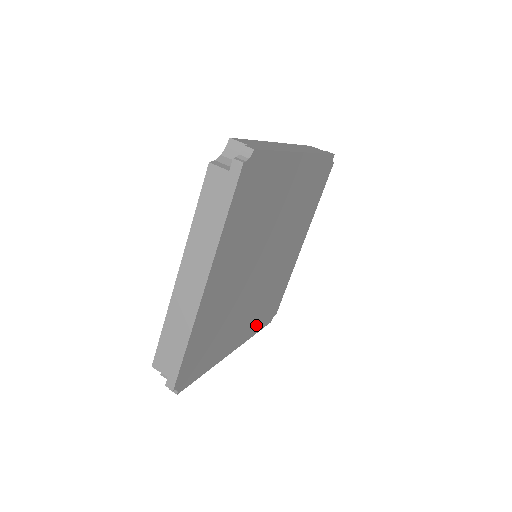
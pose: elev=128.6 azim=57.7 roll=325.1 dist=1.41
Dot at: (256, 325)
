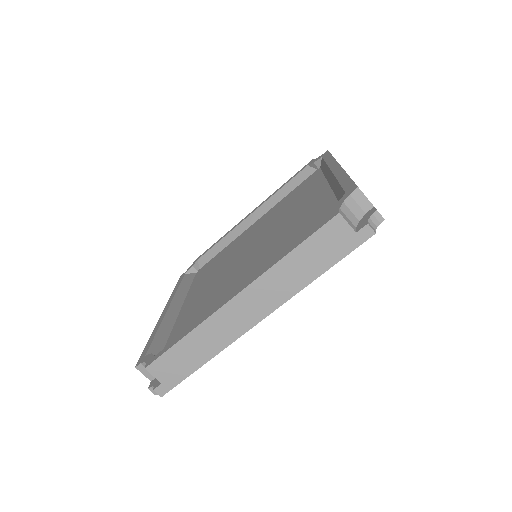
Dot at: occluded
